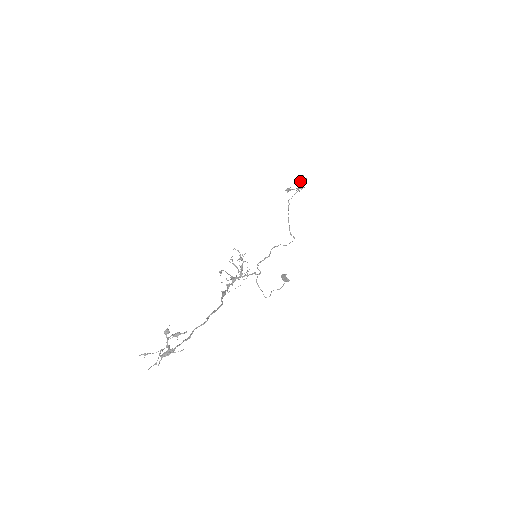
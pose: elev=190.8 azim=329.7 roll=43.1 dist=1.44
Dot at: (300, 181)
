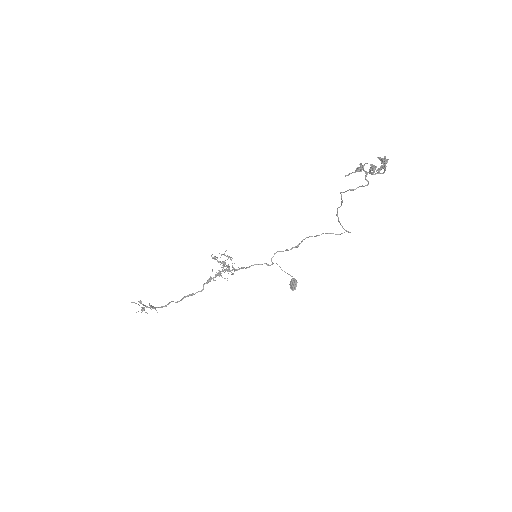
Dot at: occluded
